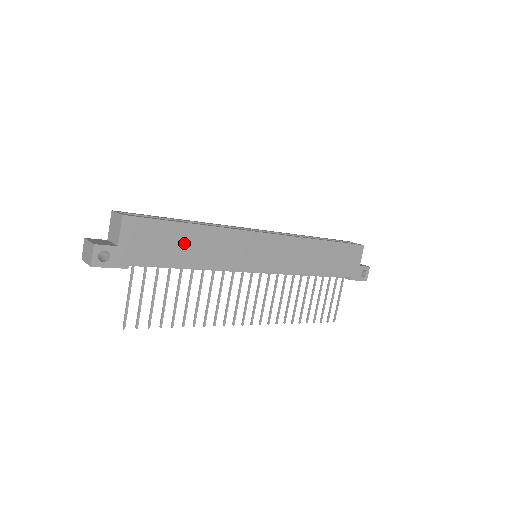
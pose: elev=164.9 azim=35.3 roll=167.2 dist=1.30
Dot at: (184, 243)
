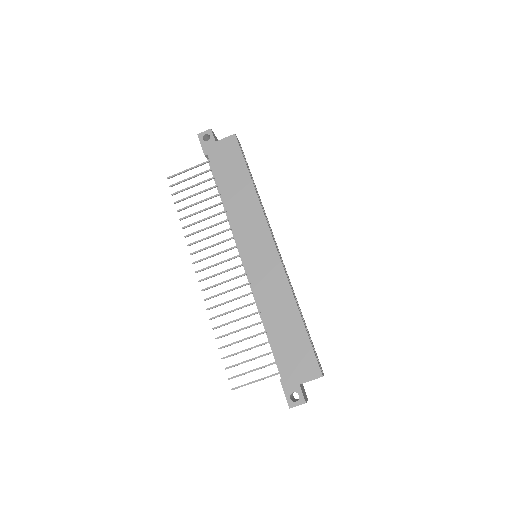
Dot at: (236, 181)
